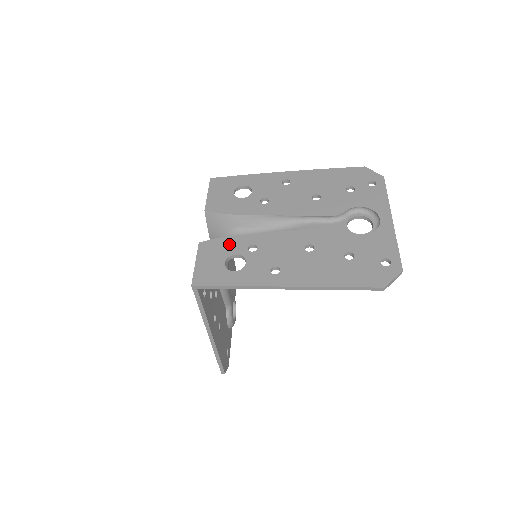
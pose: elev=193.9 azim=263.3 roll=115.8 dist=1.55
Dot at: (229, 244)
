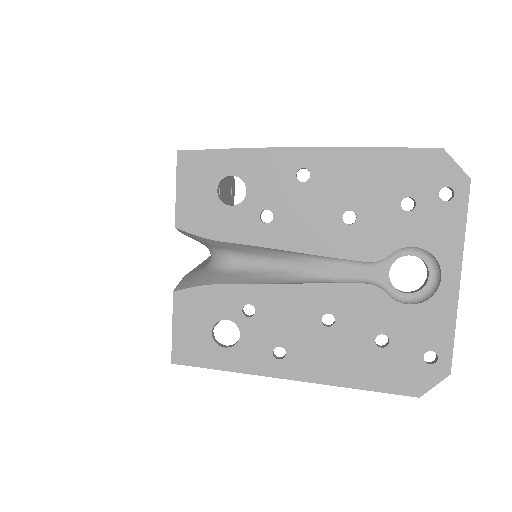
Dot at: (216, 300)
